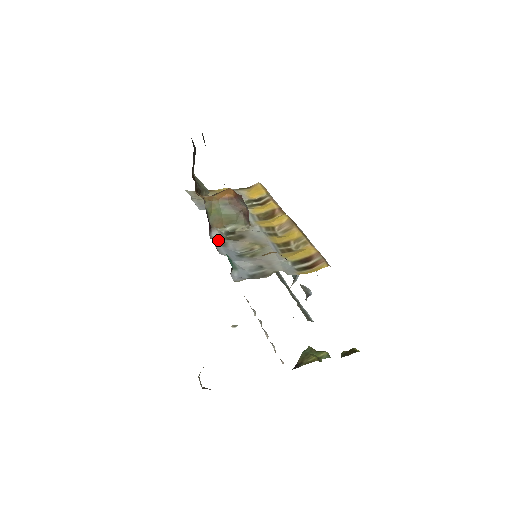
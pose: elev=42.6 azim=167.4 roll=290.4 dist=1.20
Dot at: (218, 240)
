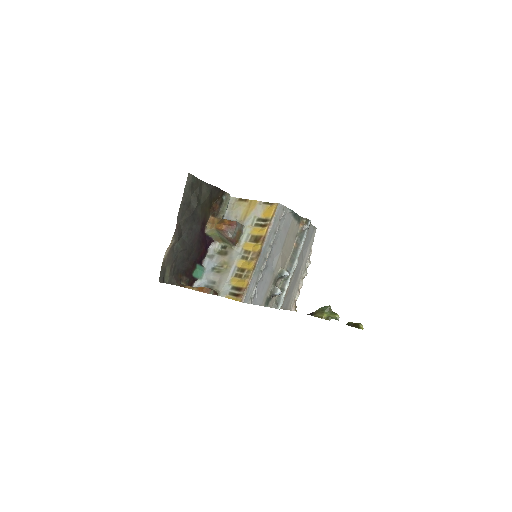
Dot at: (211, 252)
